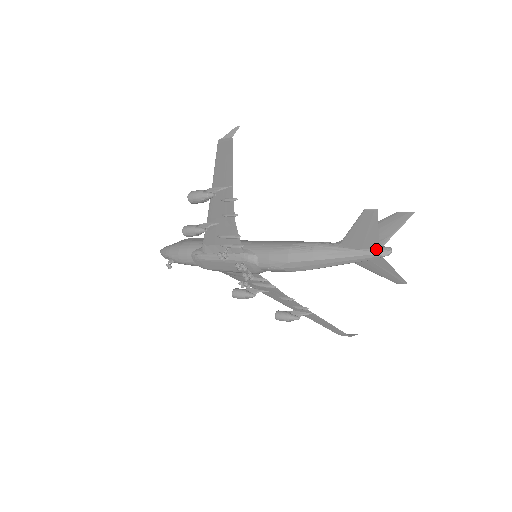
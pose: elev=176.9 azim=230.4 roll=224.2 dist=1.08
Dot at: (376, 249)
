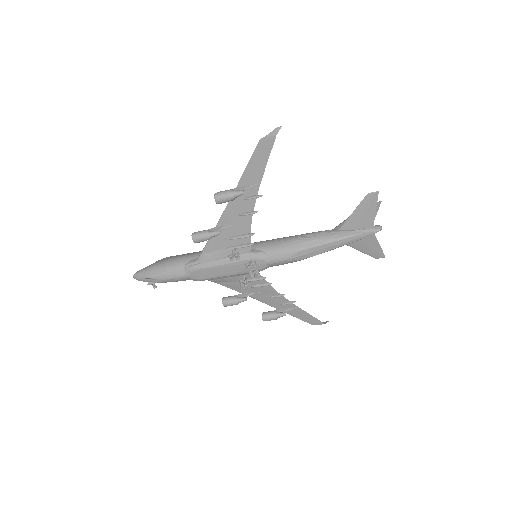
Dot at: (371, 227)
